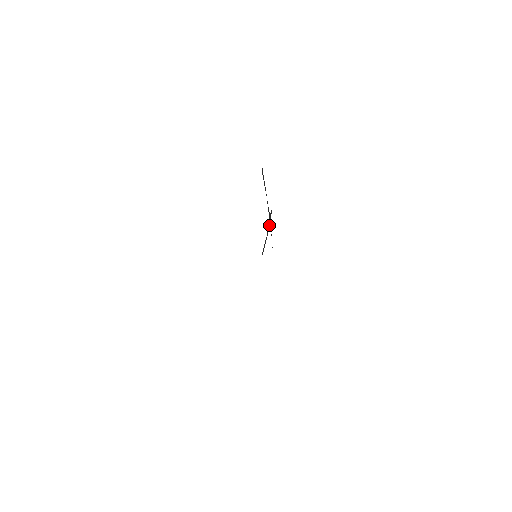
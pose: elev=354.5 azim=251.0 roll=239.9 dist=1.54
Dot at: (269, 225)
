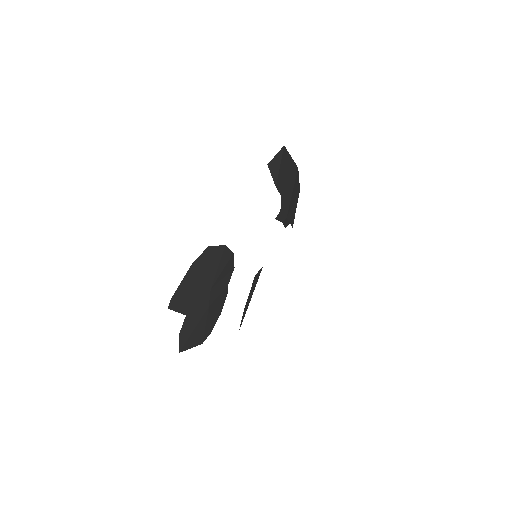
Dot at: (284, 216)
